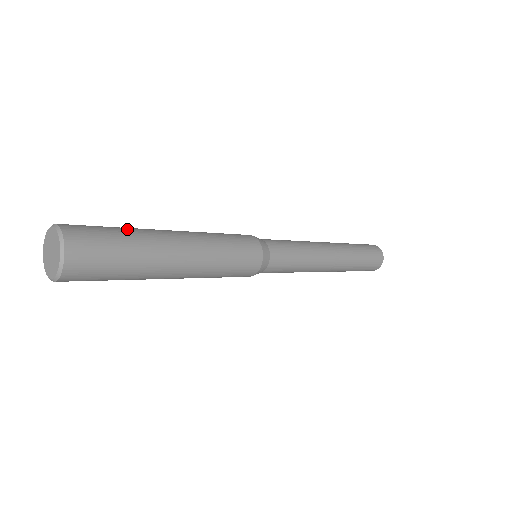
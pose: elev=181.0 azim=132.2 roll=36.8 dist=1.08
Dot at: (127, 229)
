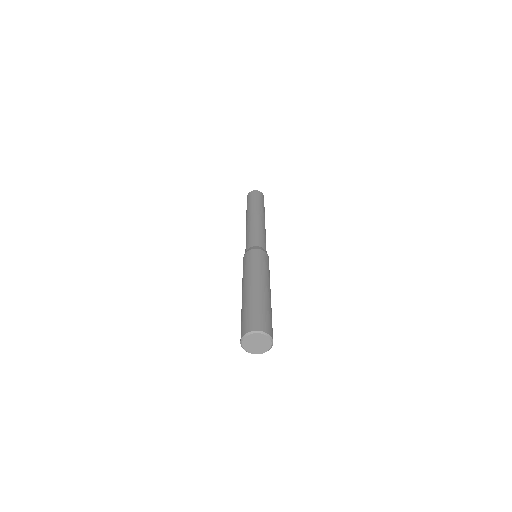
Dot at: (268, 307)
